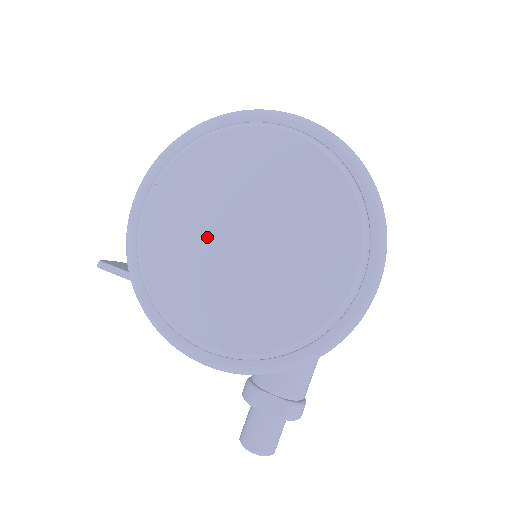
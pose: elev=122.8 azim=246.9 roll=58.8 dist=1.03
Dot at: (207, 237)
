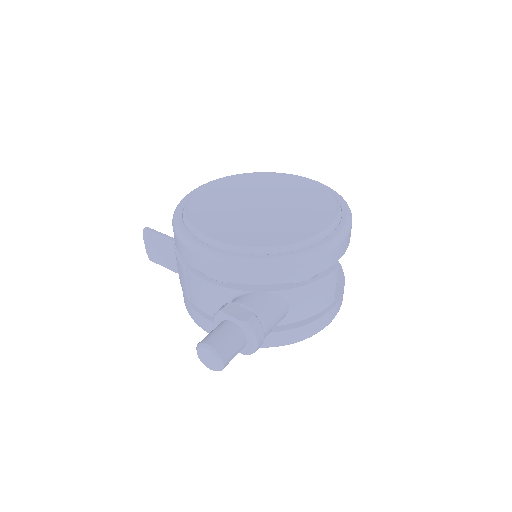
Dot at: (237, 201)
